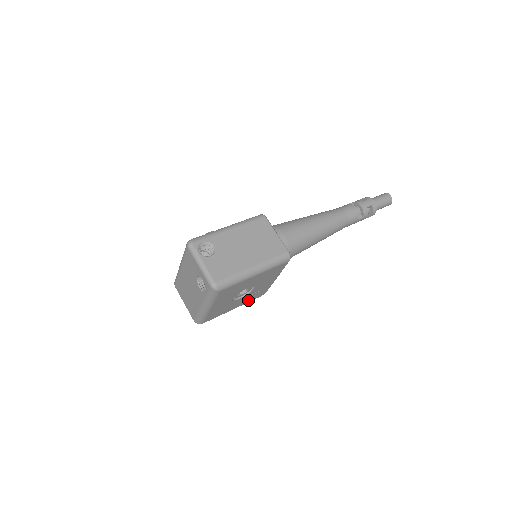
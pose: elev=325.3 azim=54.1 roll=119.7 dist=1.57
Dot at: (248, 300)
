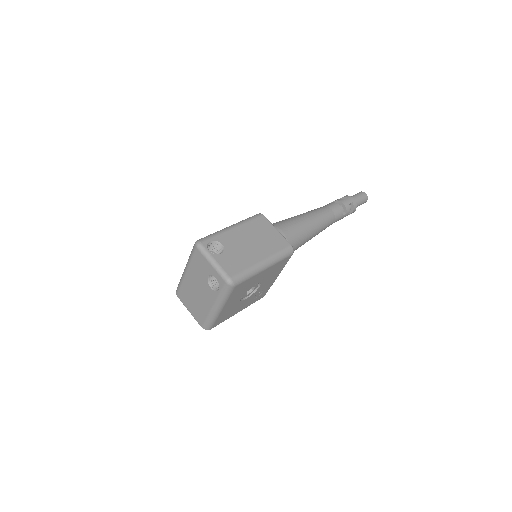
Dot at: (251, 302)
